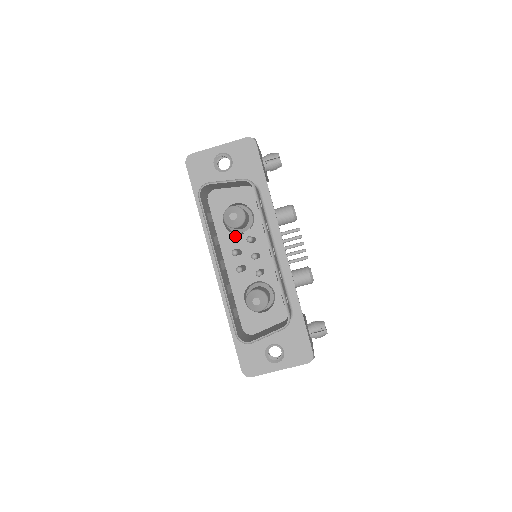
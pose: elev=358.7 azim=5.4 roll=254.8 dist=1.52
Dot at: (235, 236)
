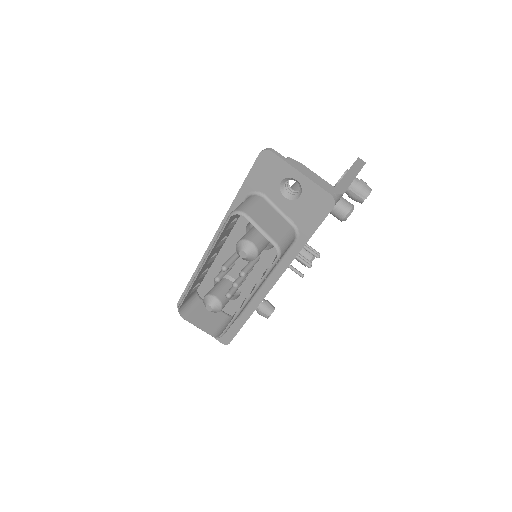
Dot at: occluded
